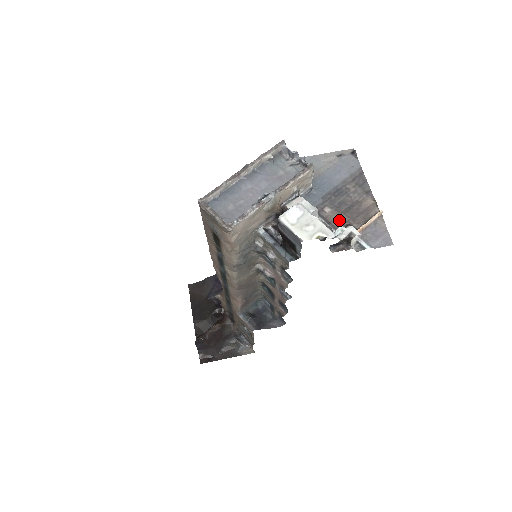
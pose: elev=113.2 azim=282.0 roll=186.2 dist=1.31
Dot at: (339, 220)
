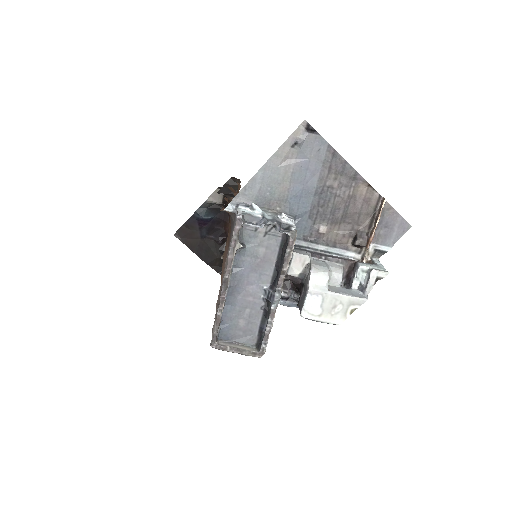
Dot at: (343, 234)
